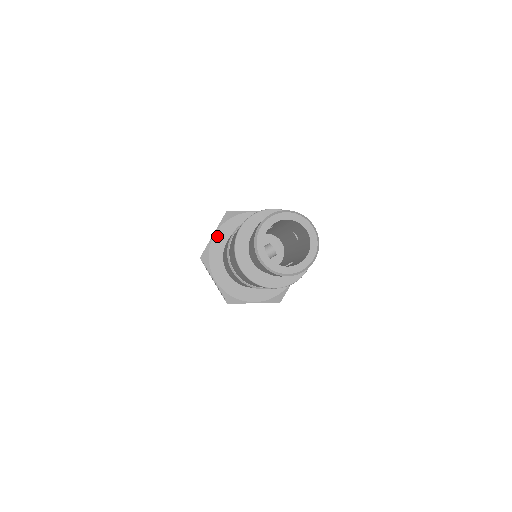
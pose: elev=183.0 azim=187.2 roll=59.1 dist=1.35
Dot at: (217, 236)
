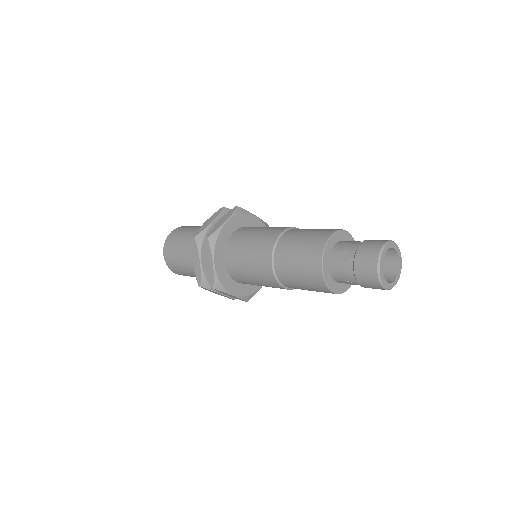
Dot at: (216, 263)
